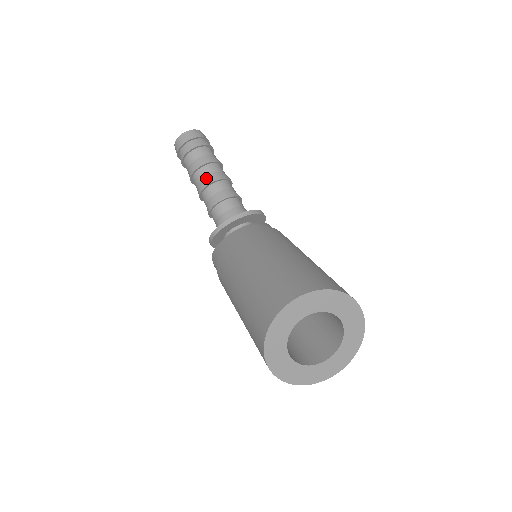
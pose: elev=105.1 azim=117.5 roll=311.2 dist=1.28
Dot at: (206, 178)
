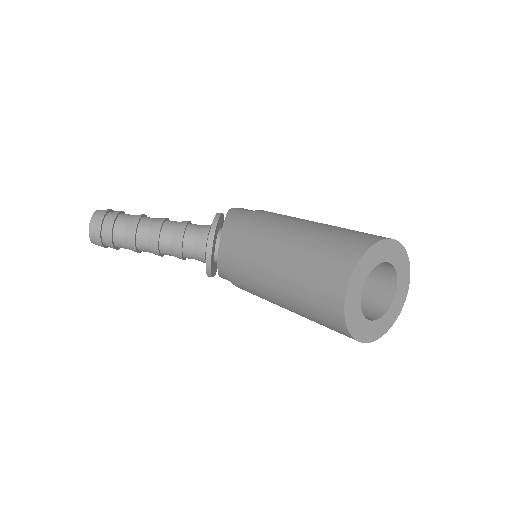
Dot at: (150, 243)
